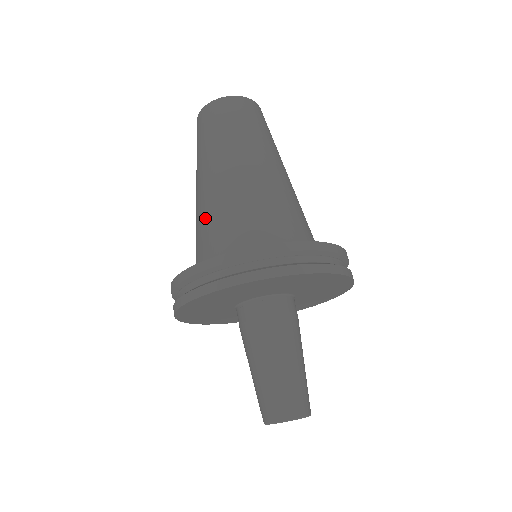
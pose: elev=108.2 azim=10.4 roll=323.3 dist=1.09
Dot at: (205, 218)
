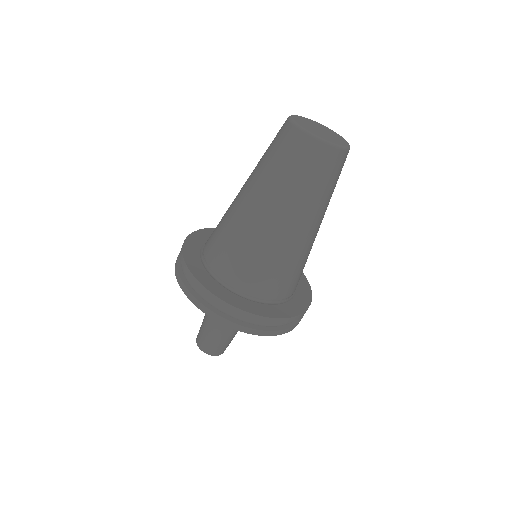
Dot at: (242, 243)
